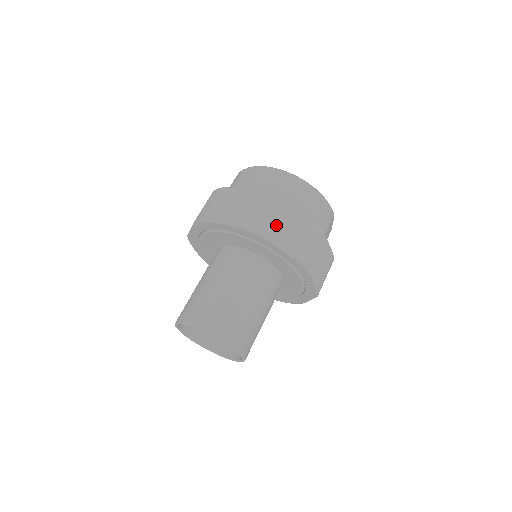
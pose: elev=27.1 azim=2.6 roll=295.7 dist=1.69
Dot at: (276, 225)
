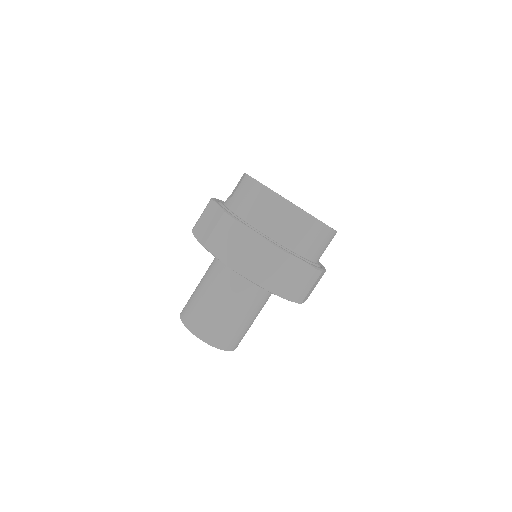
Dot at: (283, 278)
